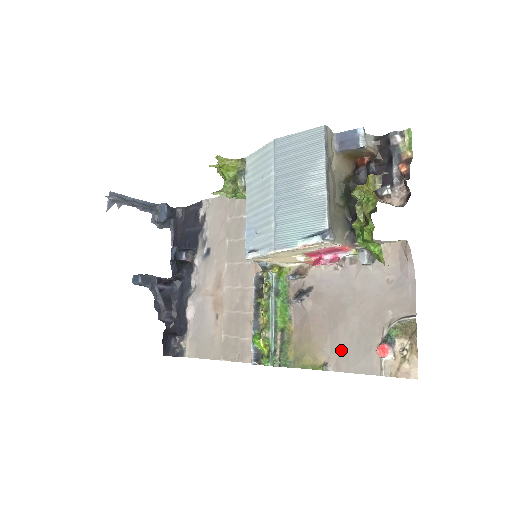
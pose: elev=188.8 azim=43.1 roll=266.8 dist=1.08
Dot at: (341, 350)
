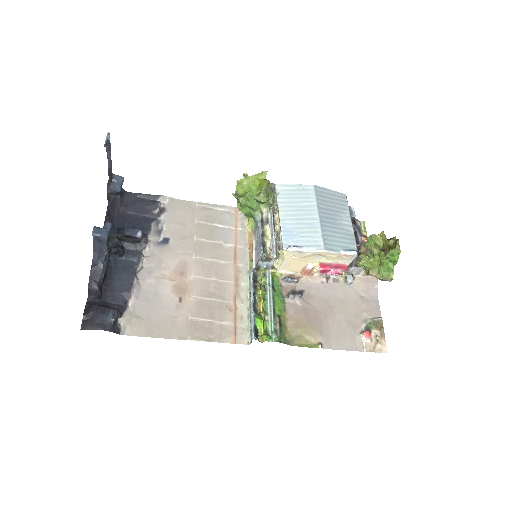
Dot at: (331, 335)
